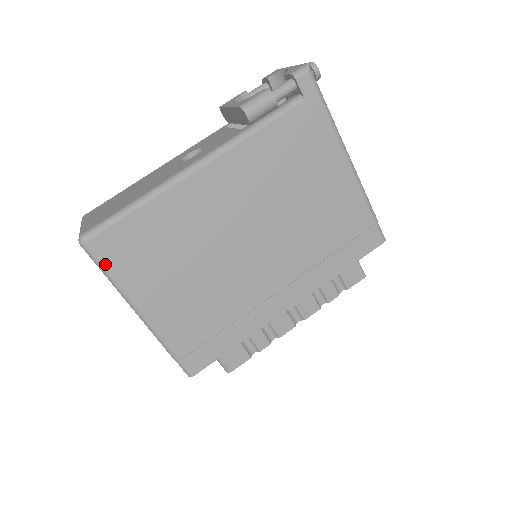
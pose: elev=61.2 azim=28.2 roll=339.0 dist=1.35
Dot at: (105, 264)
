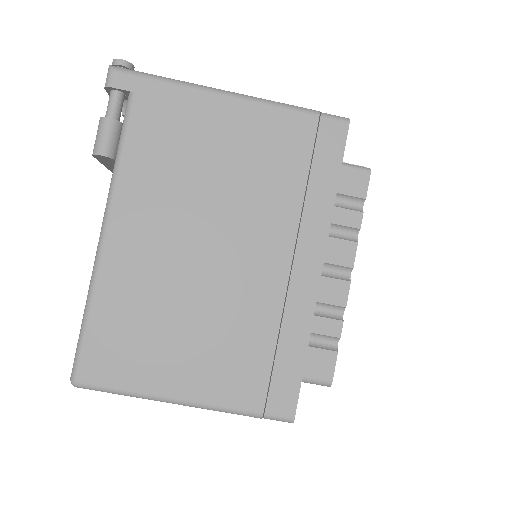
Dot at: (109, 385)
